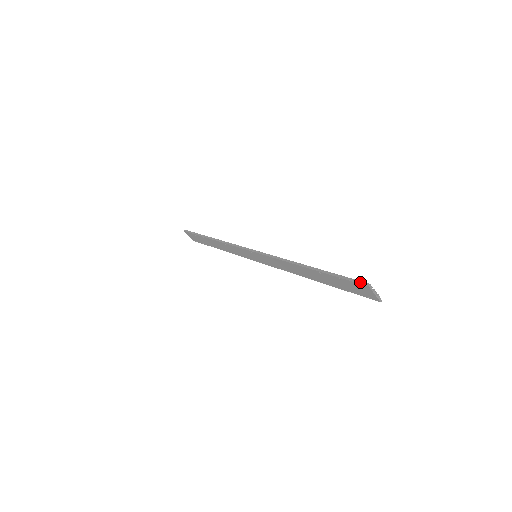
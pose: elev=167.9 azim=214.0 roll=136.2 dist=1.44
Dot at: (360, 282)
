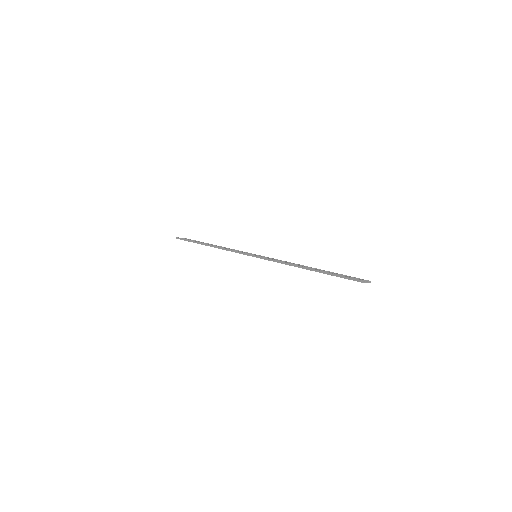
Dot at: (353, 280)
